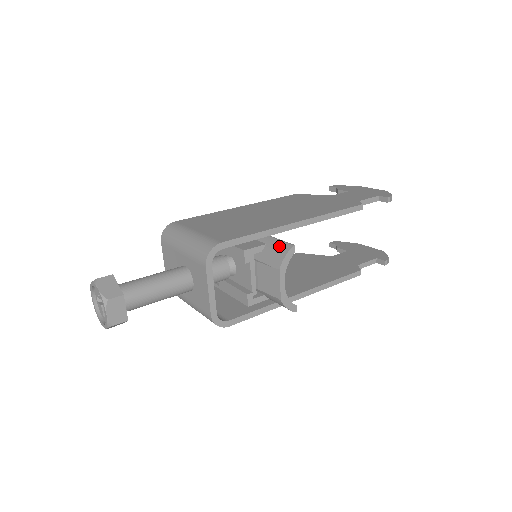
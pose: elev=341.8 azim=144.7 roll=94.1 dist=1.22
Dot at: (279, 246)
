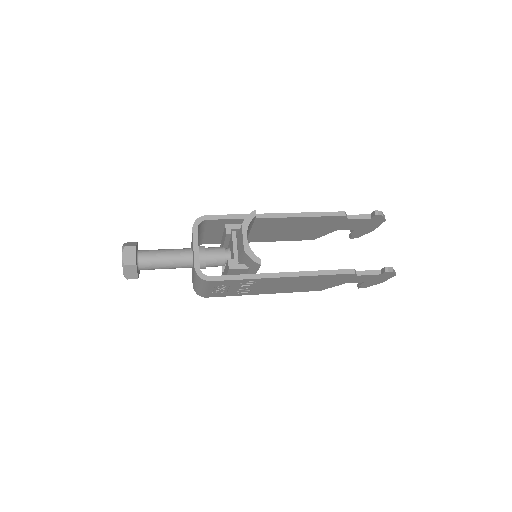
Dot at: occluded
